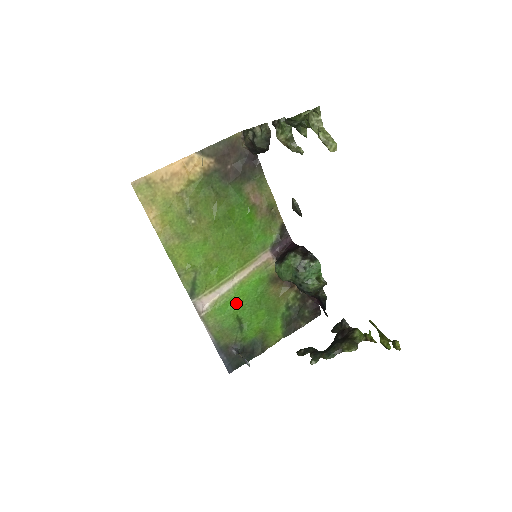
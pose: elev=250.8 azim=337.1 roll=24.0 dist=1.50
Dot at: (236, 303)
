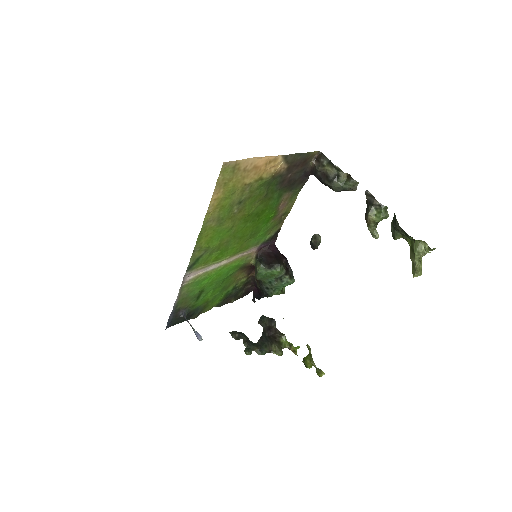
Dot at: (210, 280)
